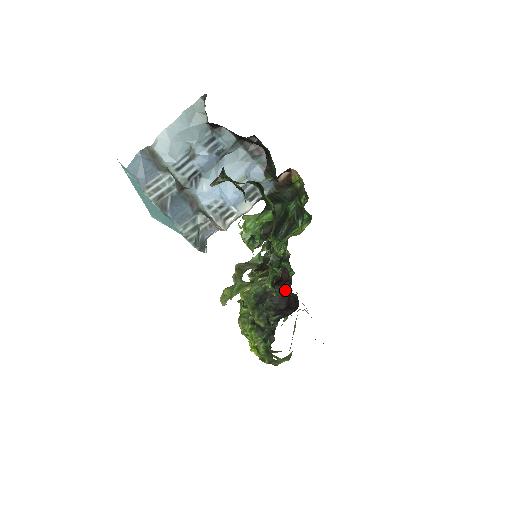
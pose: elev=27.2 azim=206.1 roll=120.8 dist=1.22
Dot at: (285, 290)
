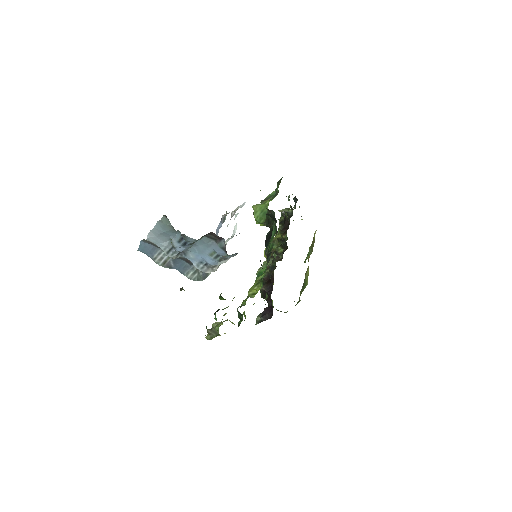
Dot at: (269, 295)
